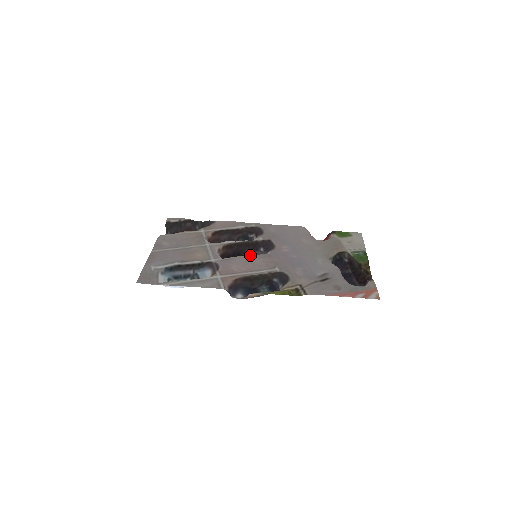
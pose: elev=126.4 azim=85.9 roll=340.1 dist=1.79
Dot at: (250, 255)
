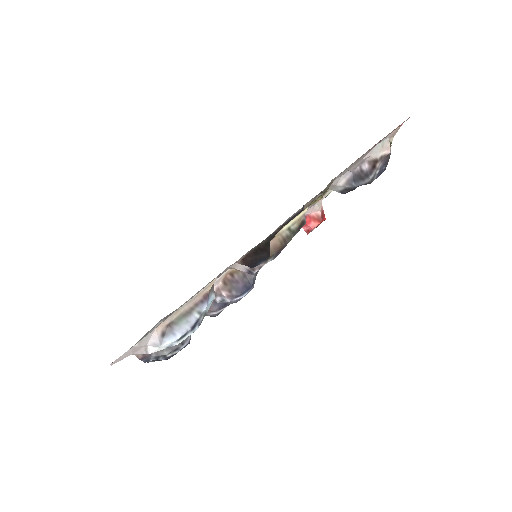
Dot at: occluded
